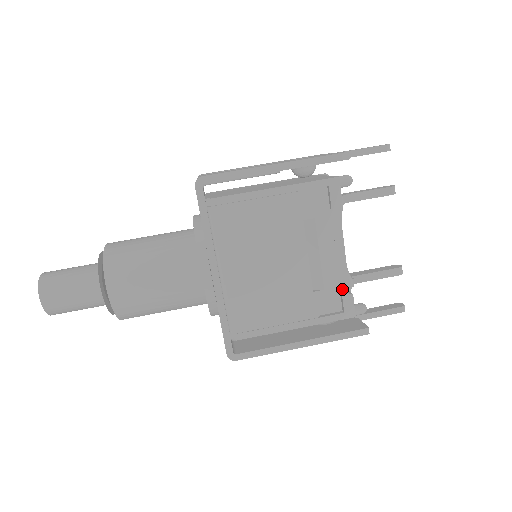
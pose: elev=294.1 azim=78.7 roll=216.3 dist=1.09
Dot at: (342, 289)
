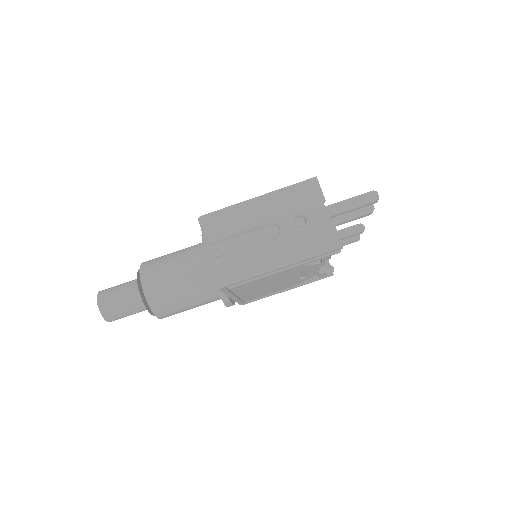
Dot at: occluded
